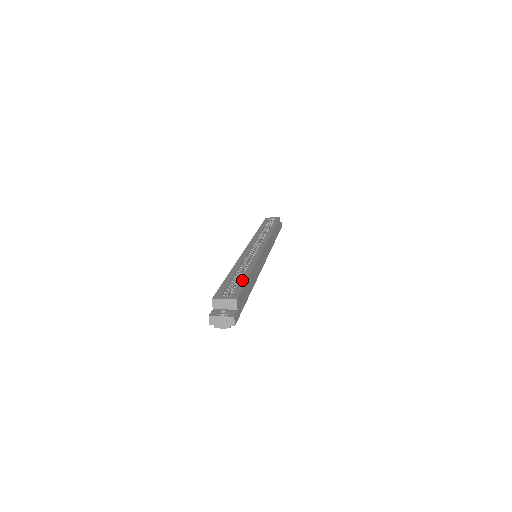
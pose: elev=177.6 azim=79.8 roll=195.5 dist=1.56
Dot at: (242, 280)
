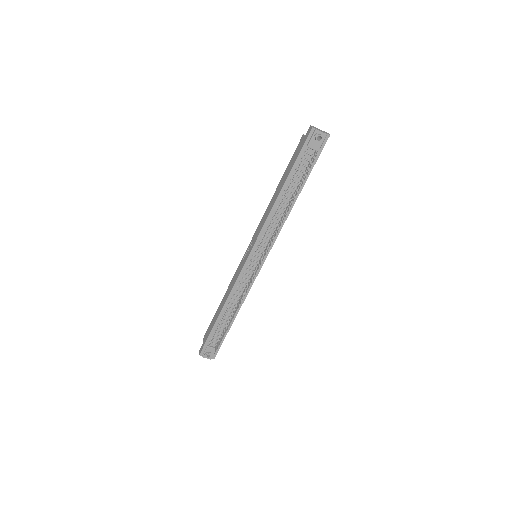
Dot at: occluded
